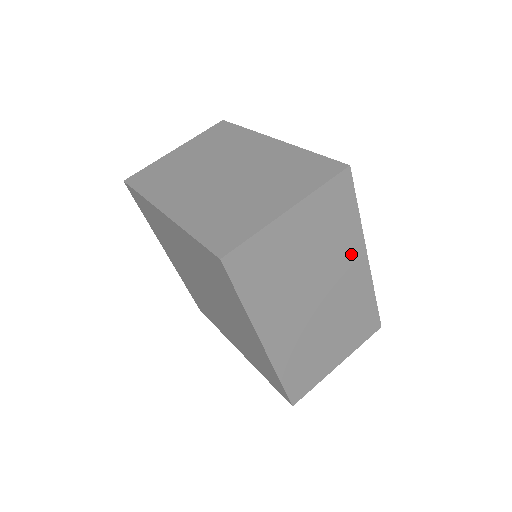
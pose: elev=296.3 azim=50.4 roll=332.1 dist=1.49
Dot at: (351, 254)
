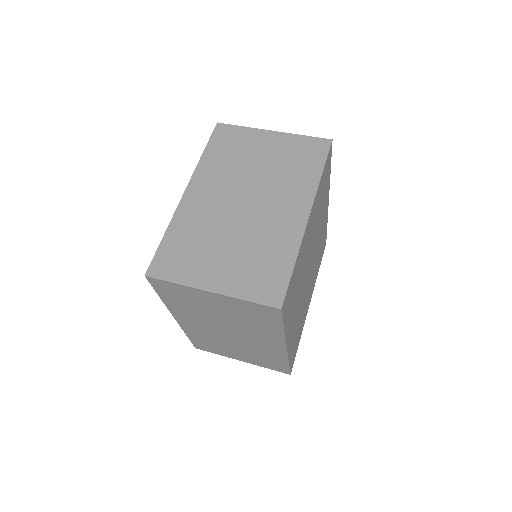
Dot at: (269, 337)
